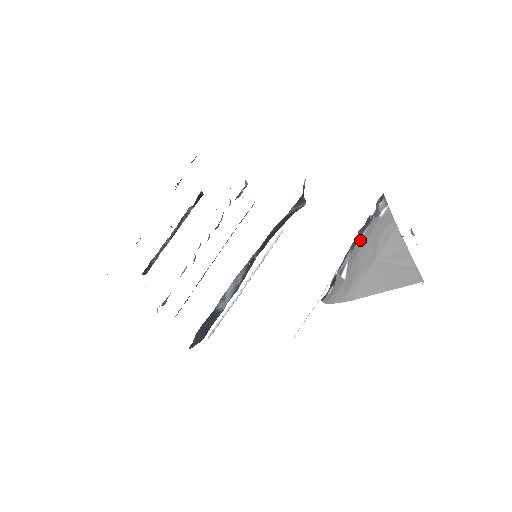
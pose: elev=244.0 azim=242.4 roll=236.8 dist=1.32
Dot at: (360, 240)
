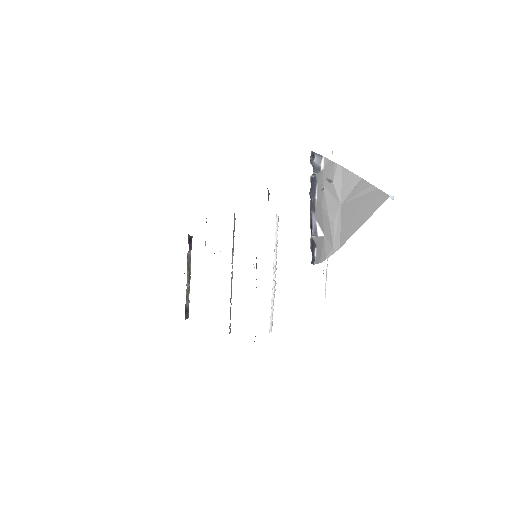
Dot at: (317, 198)
